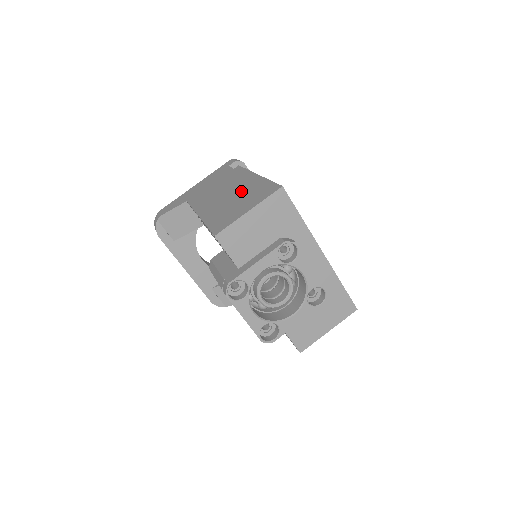
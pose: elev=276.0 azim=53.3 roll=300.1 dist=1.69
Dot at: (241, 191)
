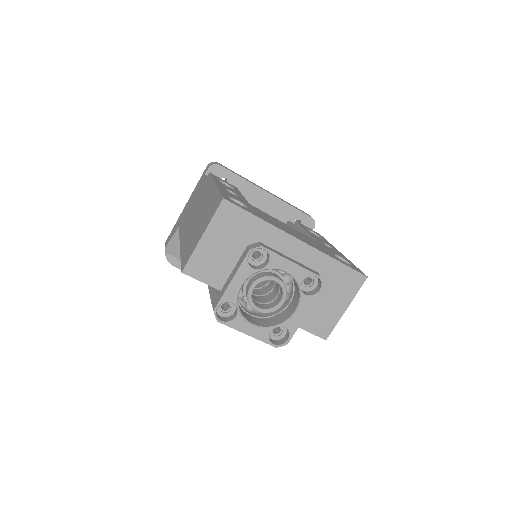
Dot at: (203, 209)
